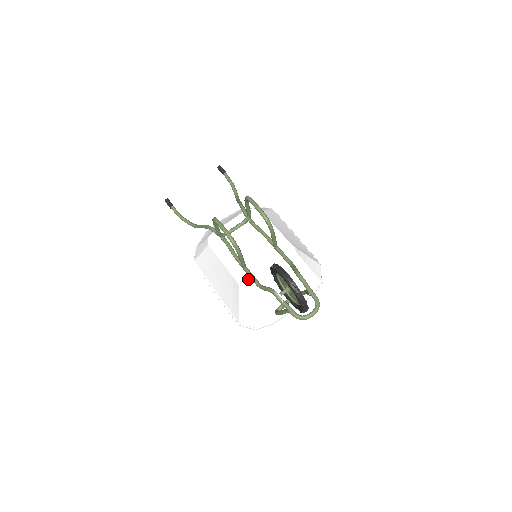
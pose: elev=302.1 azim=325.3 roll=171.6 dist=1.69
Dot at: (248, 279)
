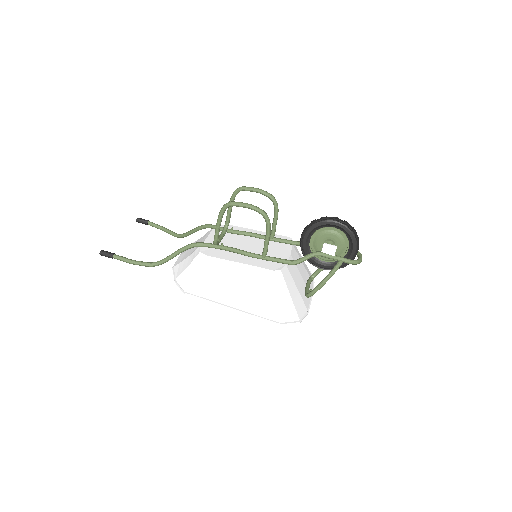
Dot at: (276, 264)
